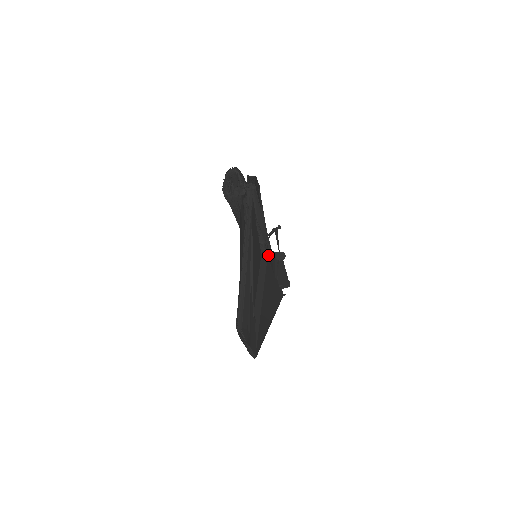
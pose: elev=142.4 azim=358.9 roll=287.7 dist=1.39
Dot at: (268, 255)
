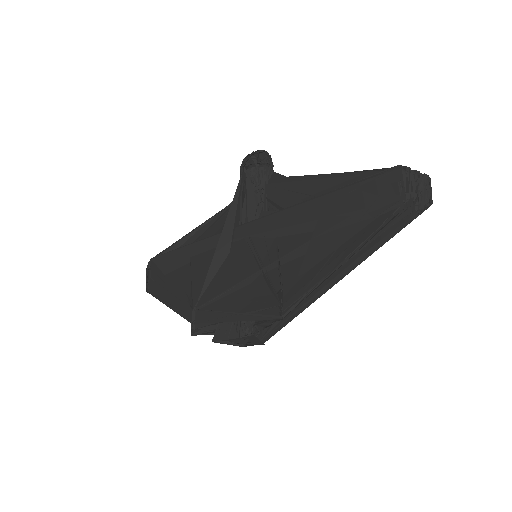
Dot at: occluded
